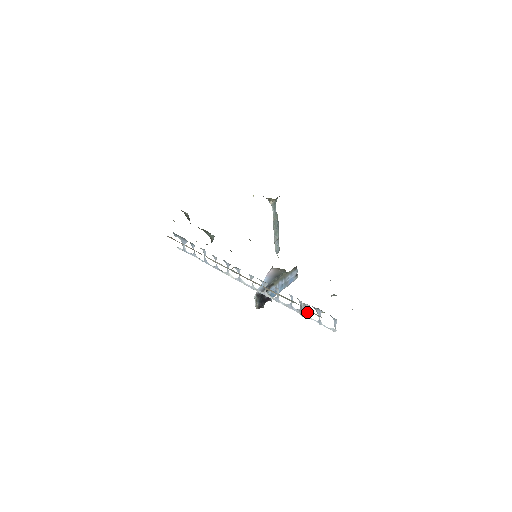
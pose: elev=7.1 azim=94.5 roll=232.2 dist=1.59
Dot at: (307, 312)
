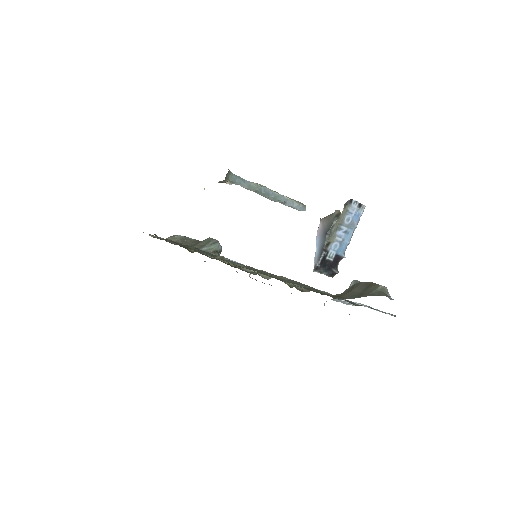
Dot at: occluded
